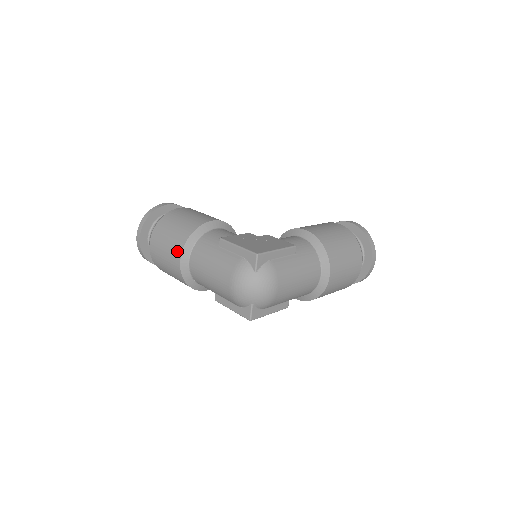
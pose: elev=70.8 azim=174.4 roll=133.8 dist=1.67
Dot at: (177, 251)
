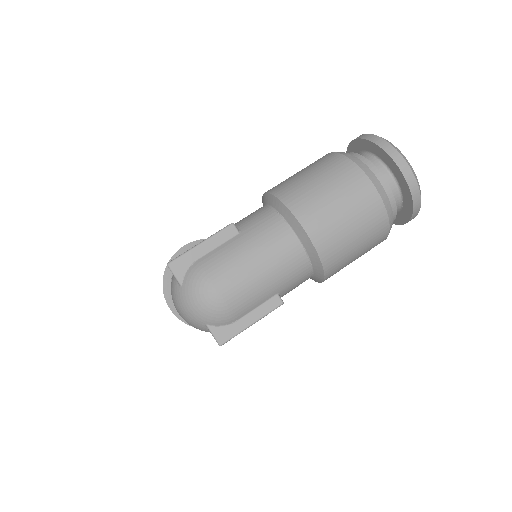
Dot at: occluded
